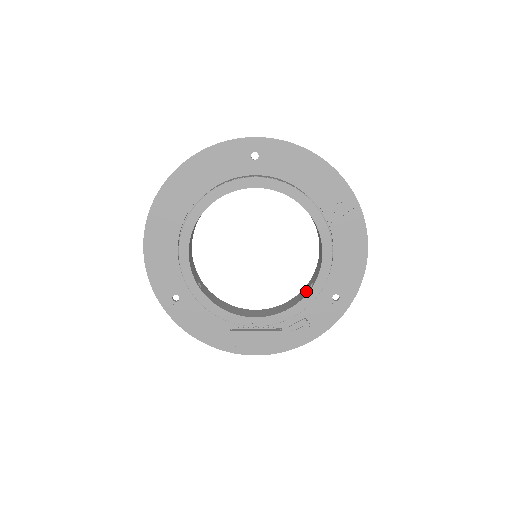
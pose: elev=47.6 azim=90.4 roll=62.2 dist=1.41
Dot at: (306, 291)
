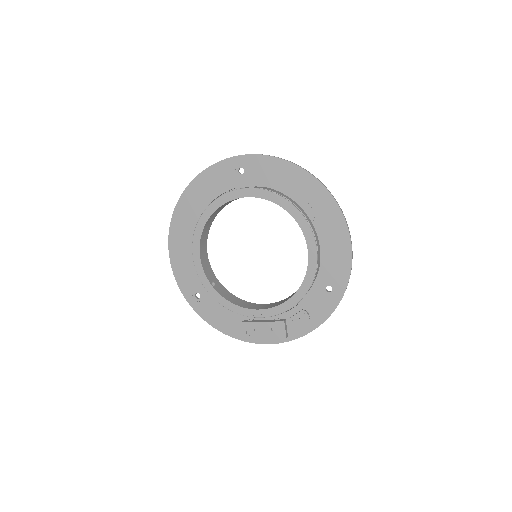
Dot at: occluded
